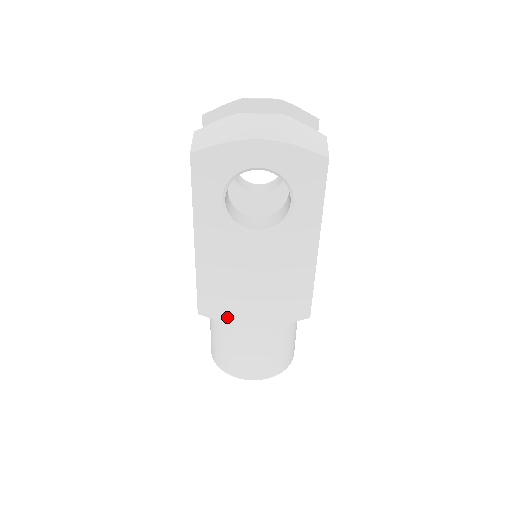
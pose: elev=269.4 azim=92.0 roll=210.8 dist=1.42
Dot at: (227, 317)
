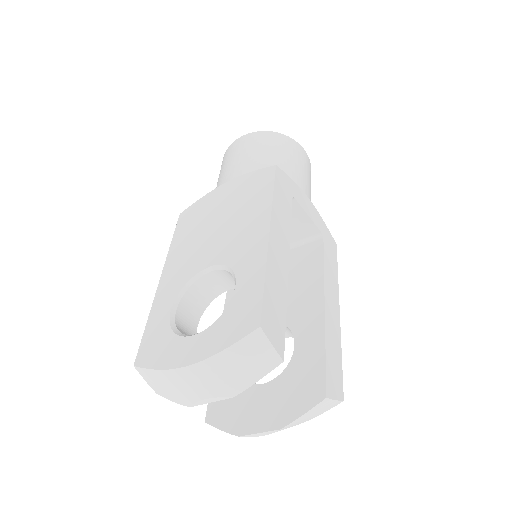
Dot at: occluded
